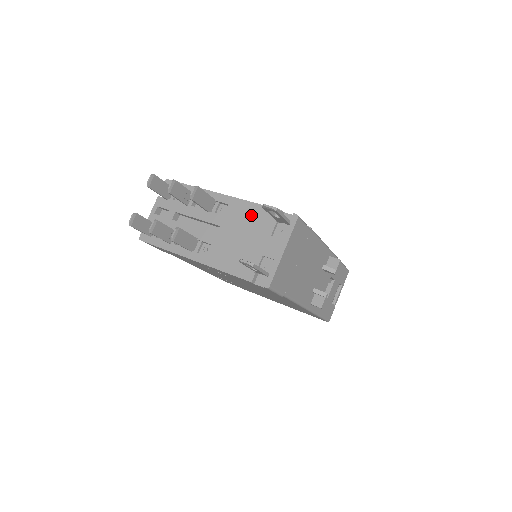
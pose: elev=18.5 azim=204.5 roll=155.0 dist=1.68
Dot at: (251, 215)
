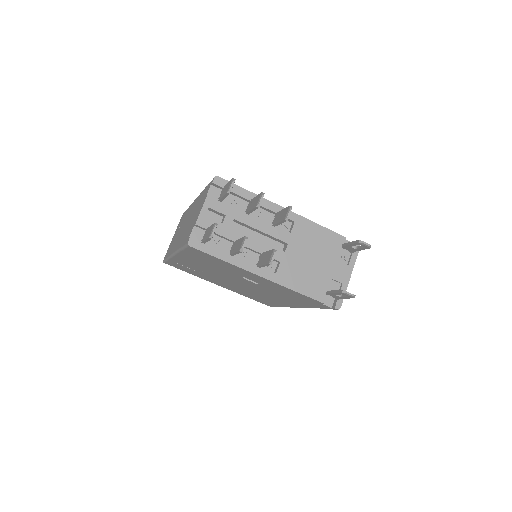
Dot at: (319, 237)
